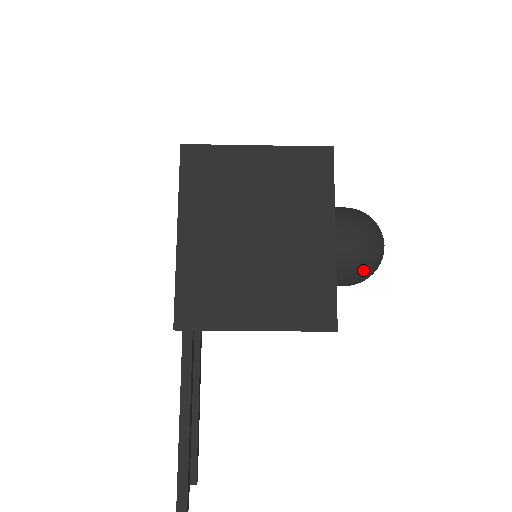
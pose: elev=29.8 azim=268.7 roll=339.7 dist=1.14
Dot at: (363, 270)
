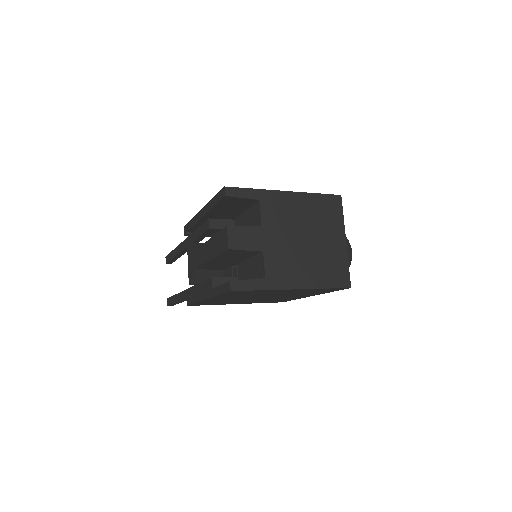
Dot at: occluded
